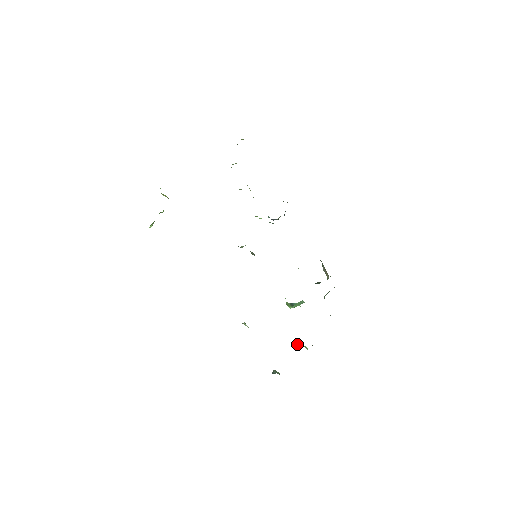
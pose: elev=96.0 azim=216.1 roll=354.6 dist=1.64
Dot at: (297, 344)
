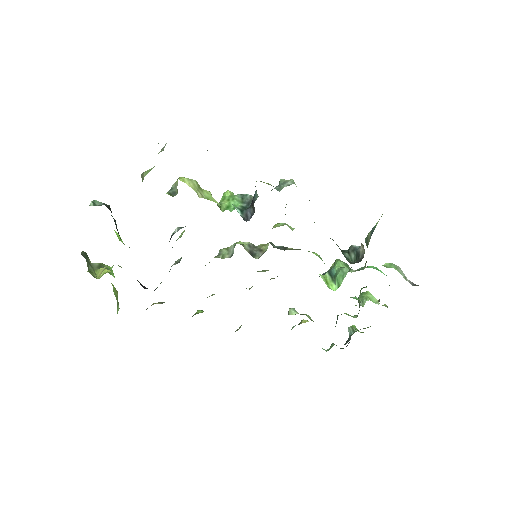
Dot at: occluded
